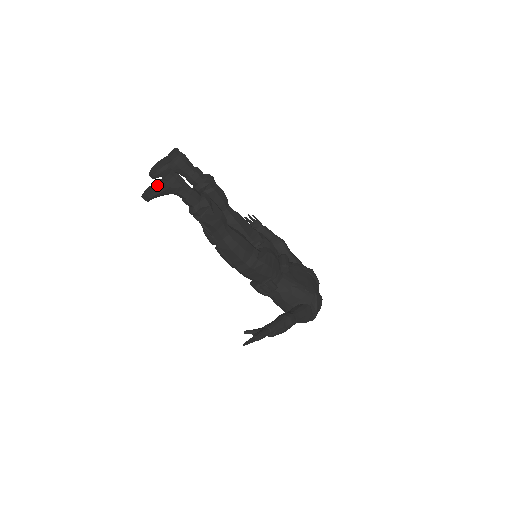
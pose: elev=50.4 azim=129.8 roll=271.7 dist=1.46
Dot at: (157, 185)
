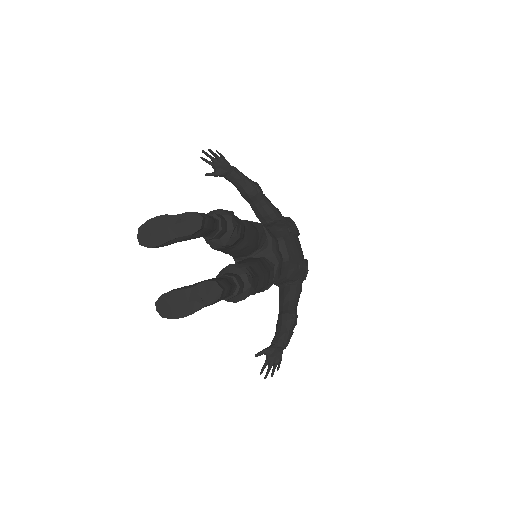
Dot at: (194, 308)
